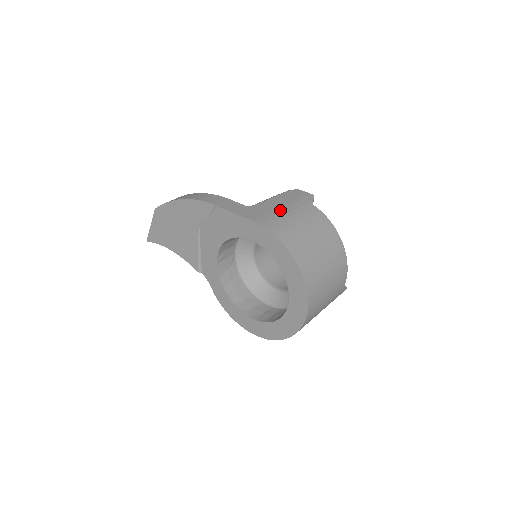
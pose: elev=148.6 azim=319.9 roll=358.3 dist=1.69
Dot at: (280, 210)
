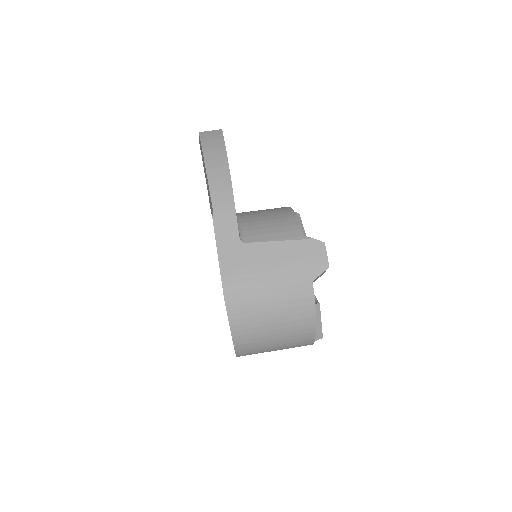
Dot at: (264, 272)
